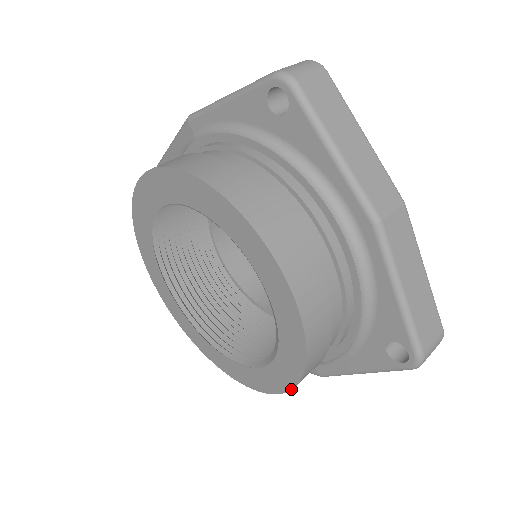
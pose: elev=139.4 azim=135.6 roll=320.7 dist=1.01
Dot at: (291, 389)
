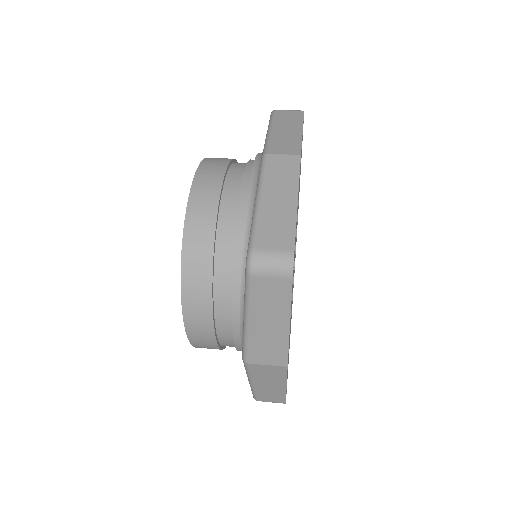
Dot at: (181, 293)
